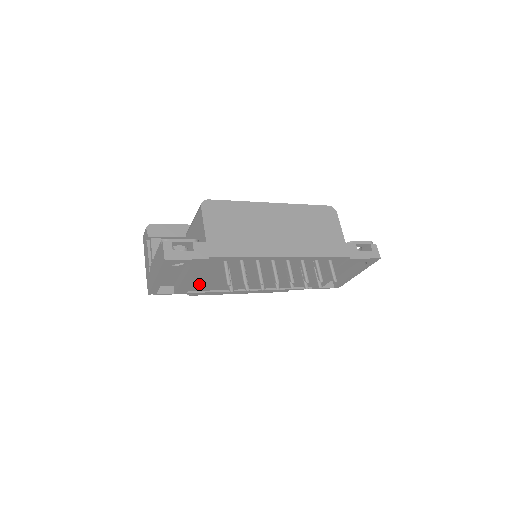
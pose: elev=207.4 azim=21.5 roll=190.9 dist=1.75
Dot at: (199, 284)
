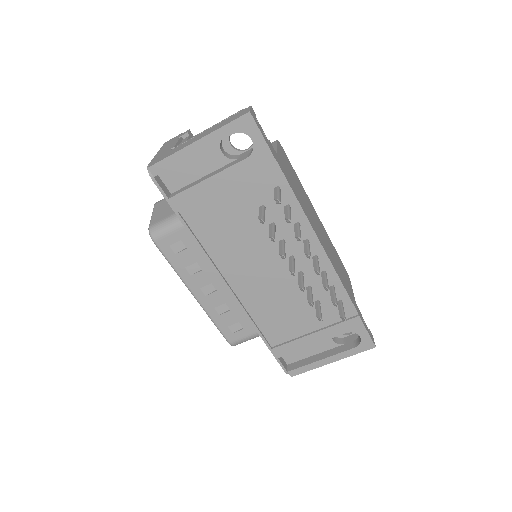
Dot at: (205, 210)
